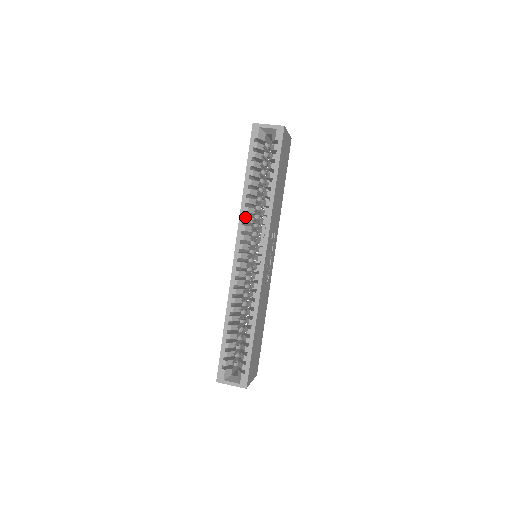
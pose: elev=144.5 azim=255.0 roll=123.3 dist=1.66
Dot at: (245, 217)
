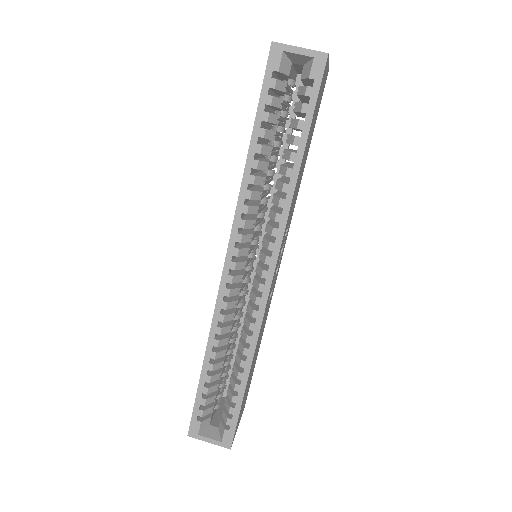
Dot at: (246, 206)
